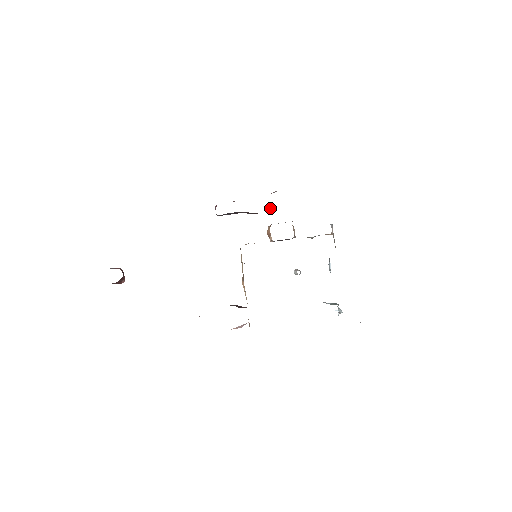
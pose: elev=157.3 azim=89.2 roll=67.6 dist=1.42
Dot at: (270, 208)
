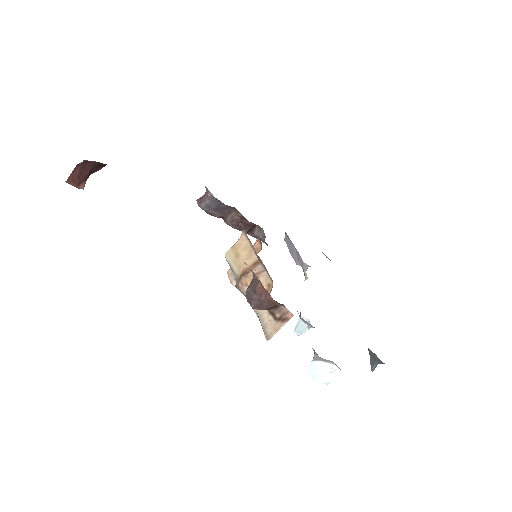
Dot at: (252, 228)
